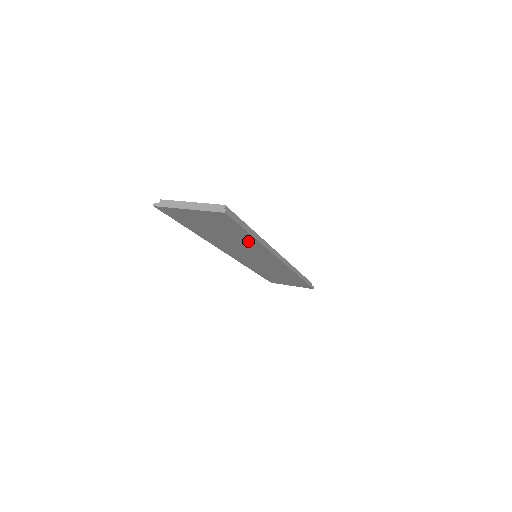
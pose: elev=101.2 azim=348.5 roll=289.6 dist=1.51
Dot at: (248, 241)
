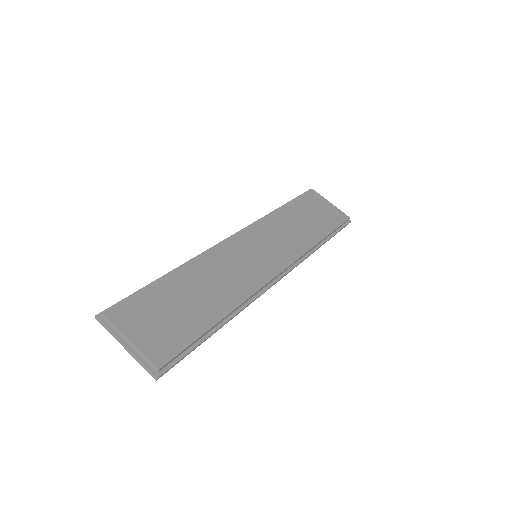
Dot at: occluded
